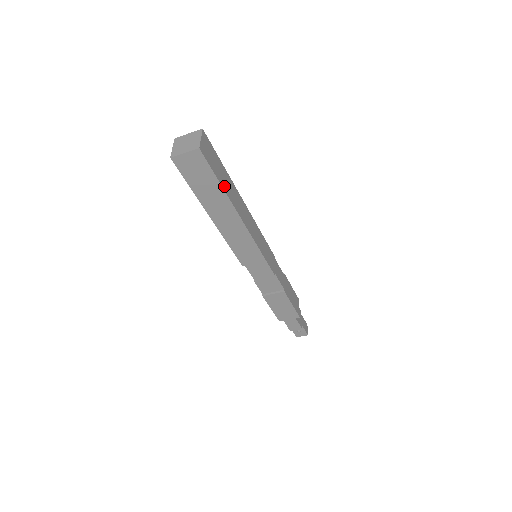
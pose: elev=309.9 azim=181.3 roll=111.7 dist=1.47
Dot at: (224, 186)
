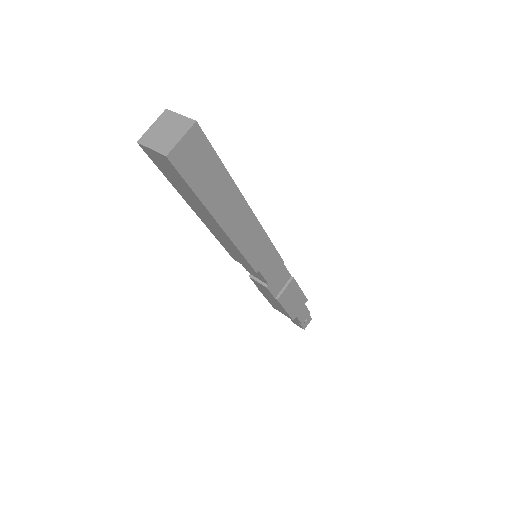
Dot at: occluded
